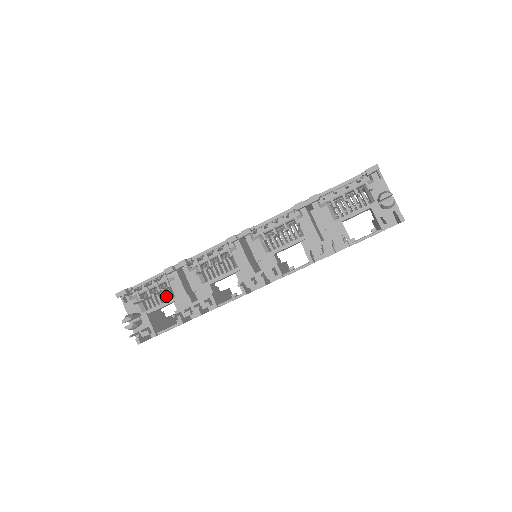
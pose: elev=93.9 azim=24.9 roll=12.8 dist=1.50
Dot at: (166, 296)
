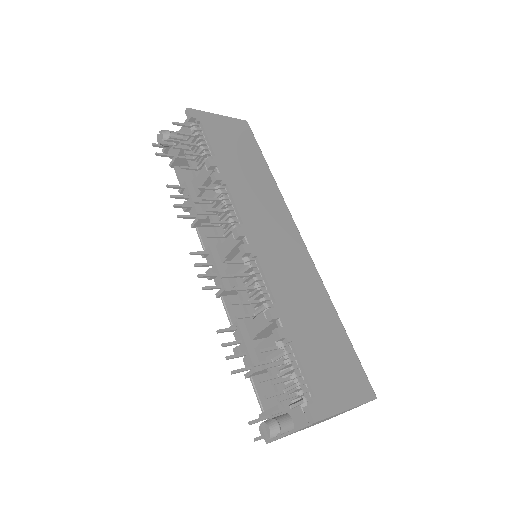
Dot at: occluded
